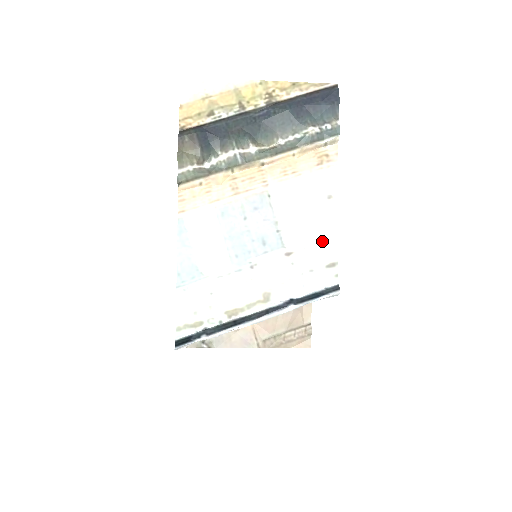
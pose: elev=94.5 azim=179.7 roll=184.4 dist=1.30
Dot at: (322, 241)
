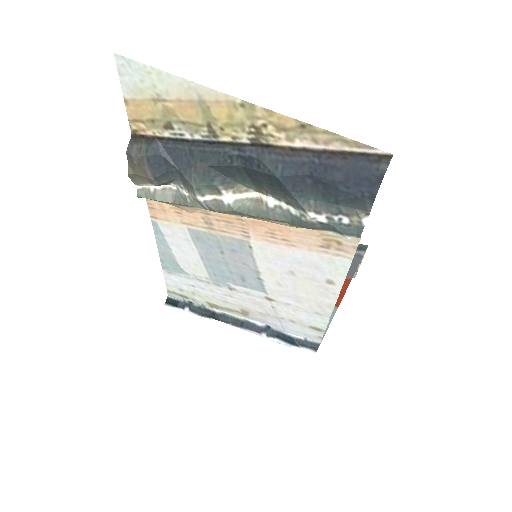
Dot at: (310, 309)
